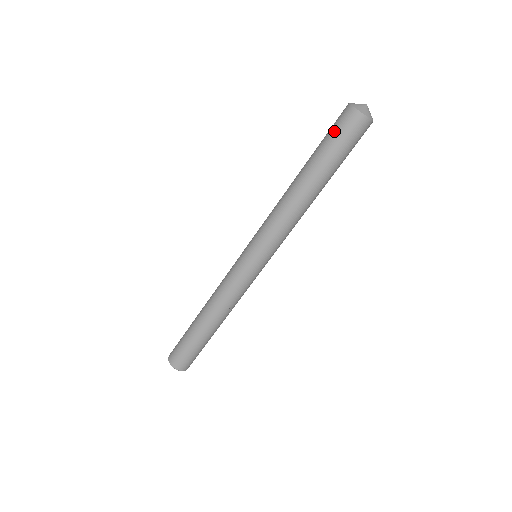
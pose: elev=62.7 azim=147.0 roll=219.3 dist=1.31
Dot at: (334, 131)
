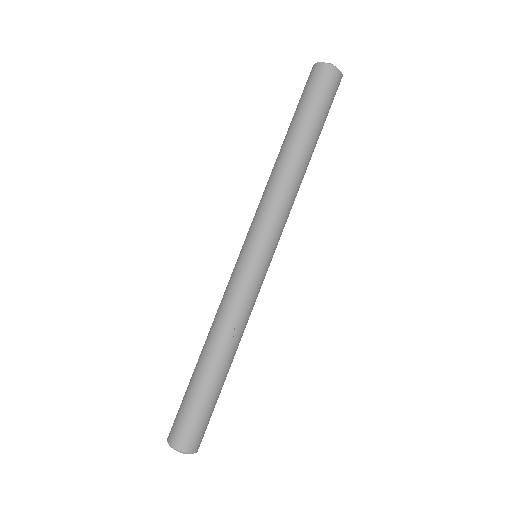
Dot at: (303, 92)
